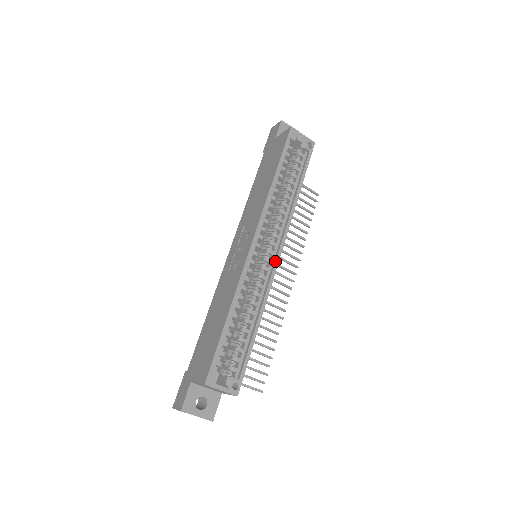
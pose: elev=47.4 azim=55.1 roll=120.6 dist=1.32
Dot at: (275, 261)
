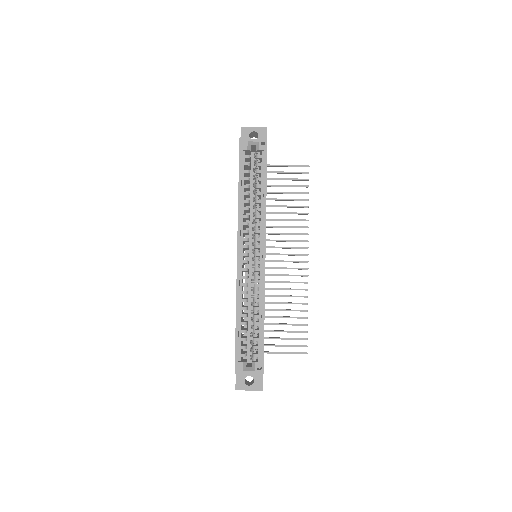
Dot at: (262, 261)
